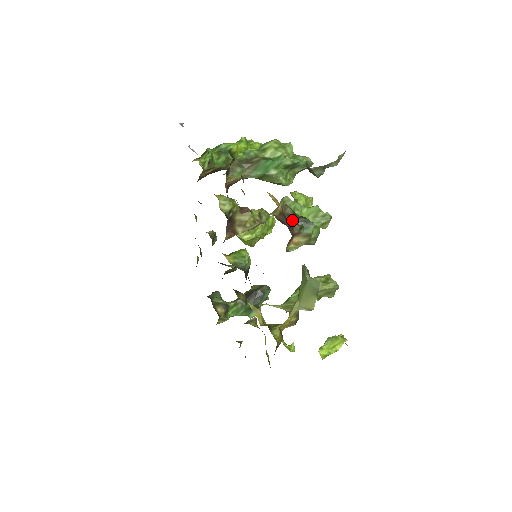
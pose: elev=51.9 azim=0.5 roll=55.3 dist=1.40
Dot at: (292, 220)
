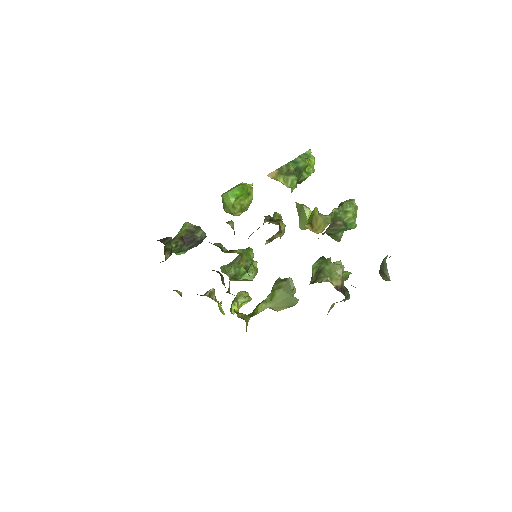
Dot at: (344, 295)
